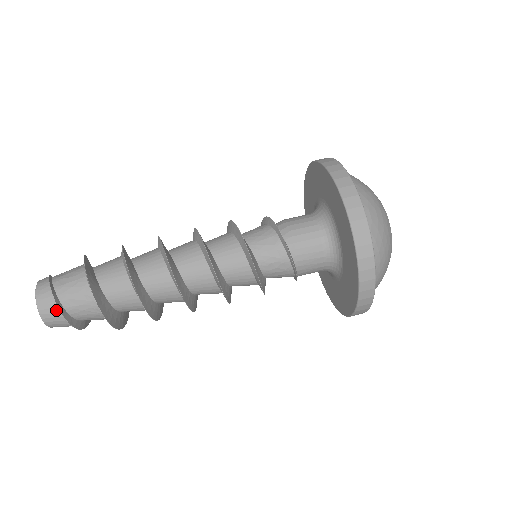
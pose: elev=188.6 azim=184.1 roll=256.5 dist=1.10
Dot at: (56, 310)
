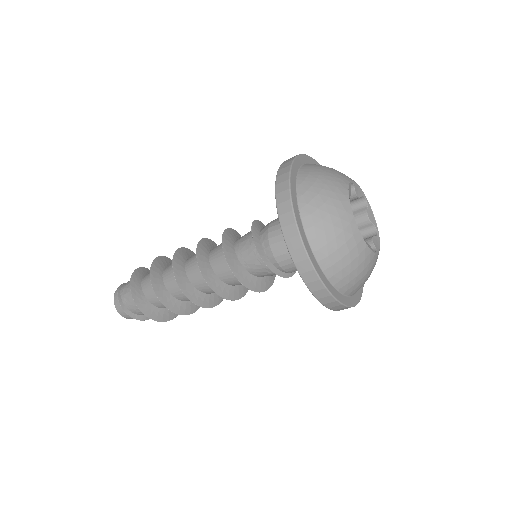
Dot at: (133, 317)
